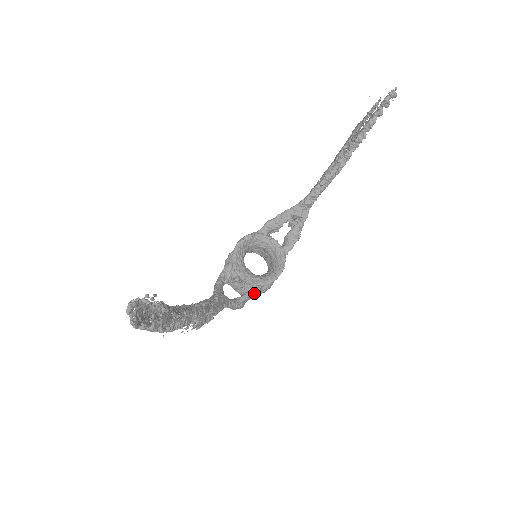
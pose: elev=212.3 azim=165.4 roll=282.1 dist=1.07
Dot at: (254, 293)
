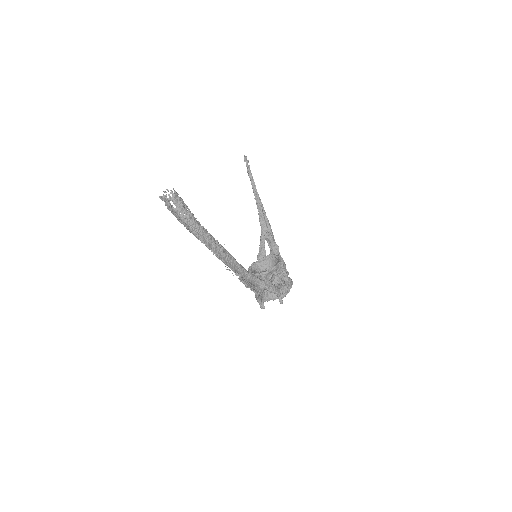
Dot at: (280, 284)
